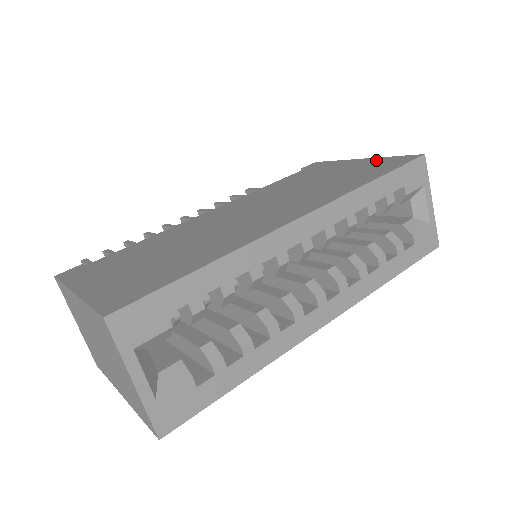
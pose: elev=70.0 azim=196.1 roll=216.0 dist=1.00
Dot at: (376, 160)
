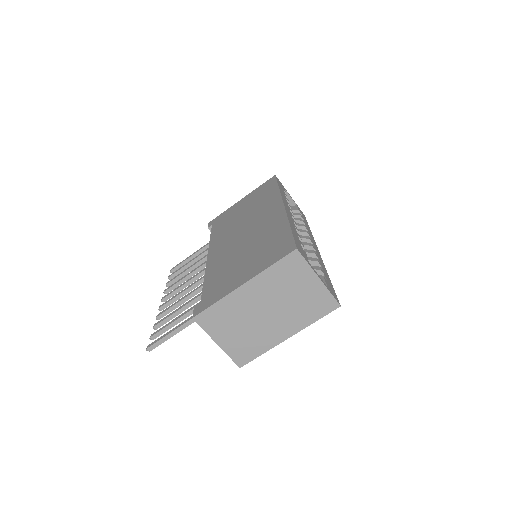
Dot at: (253, 192)
